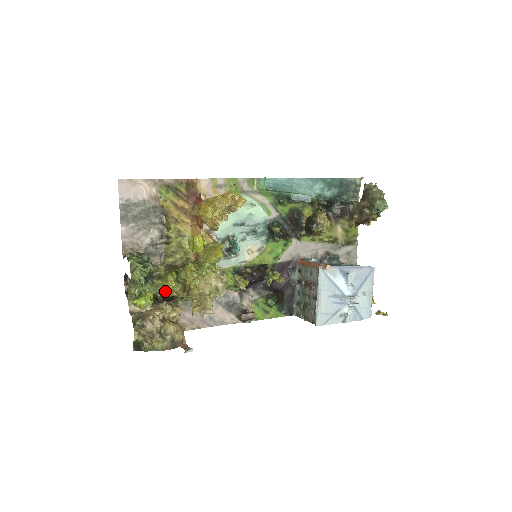
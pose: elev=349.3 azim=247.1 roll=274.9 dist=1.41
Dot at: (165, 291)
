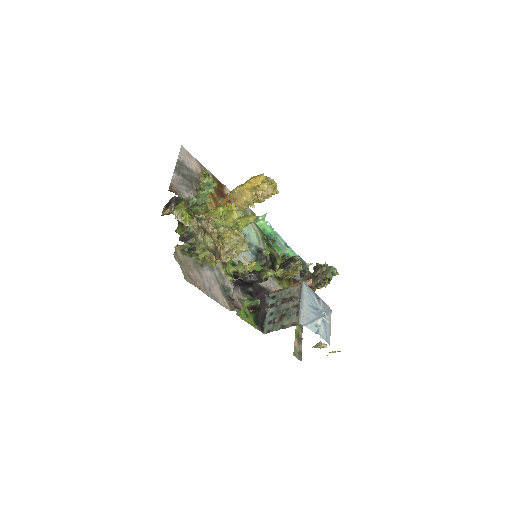
Dot at: occluded
